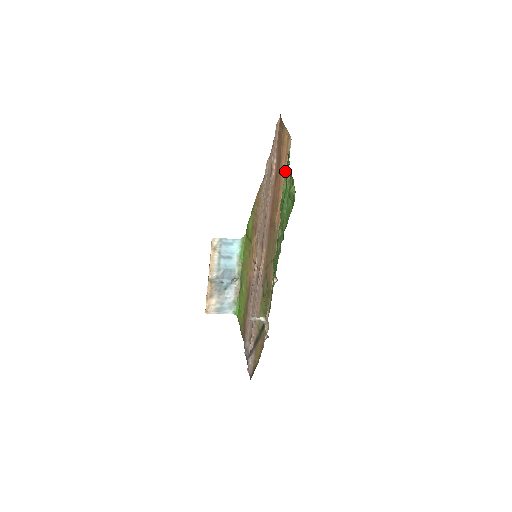
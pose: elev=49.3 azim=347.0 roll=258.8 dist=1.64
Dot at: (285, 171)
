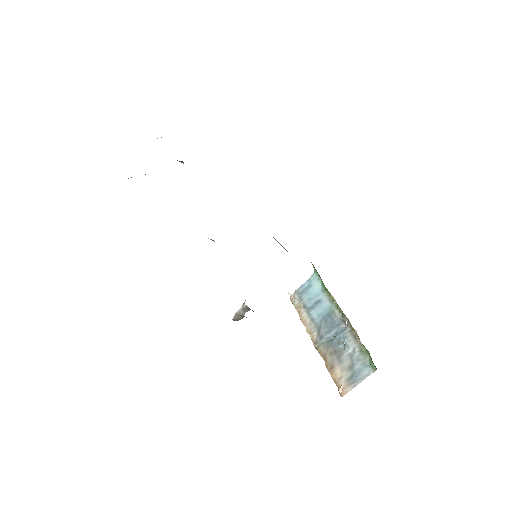
Dot at: occluded
